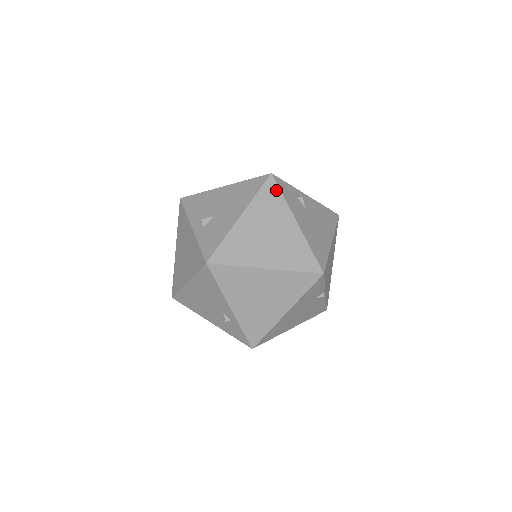
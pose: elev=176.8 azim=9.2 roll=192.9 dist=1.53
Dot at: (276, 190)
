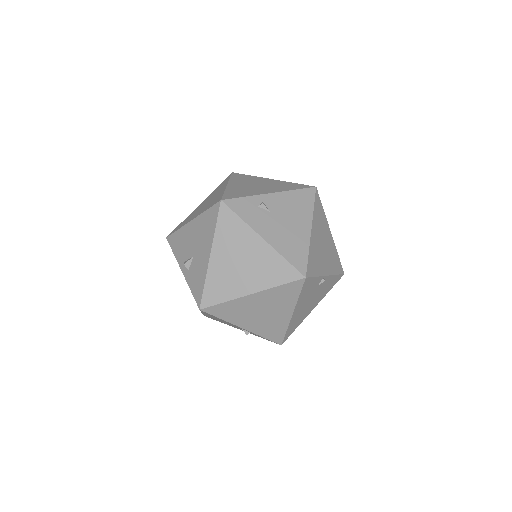
Dot at: (232, 215)
